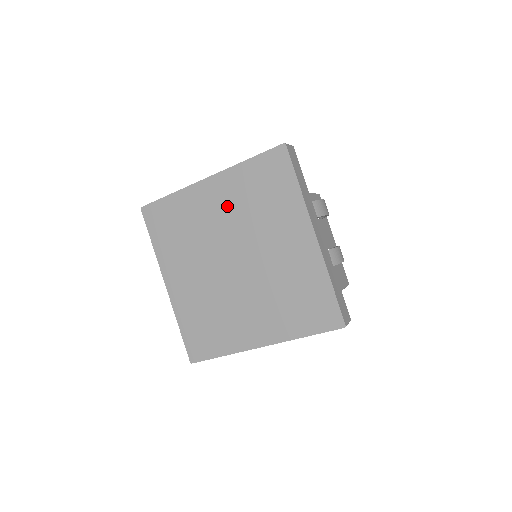
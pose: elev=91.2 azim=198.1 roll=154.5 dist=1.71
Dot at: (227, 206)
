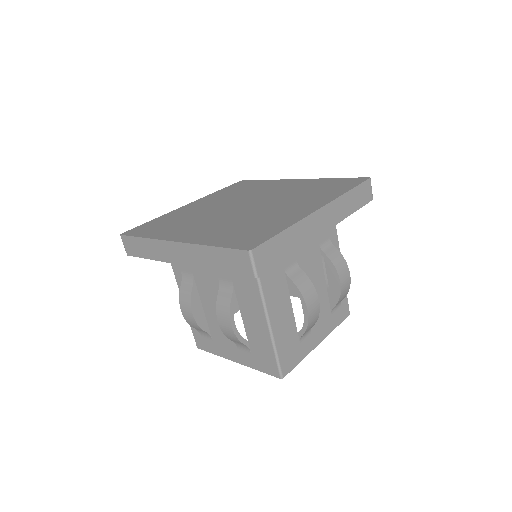
Dot at: (288, 188)
